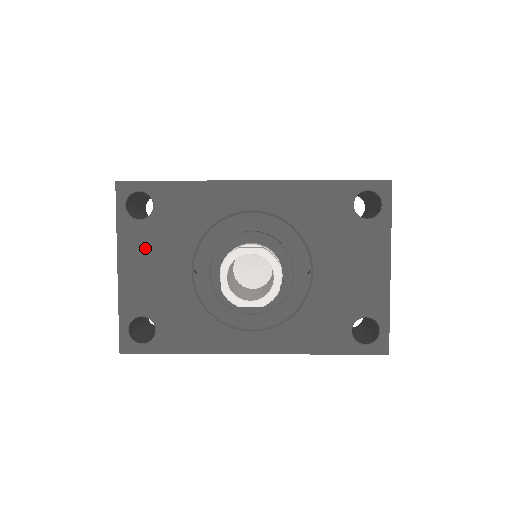
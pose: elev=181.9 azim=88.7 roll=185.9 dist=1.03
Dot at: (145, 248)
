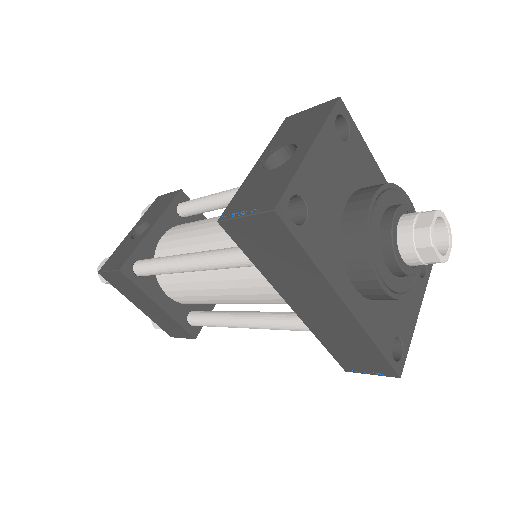
Dot at: (332, 157)
